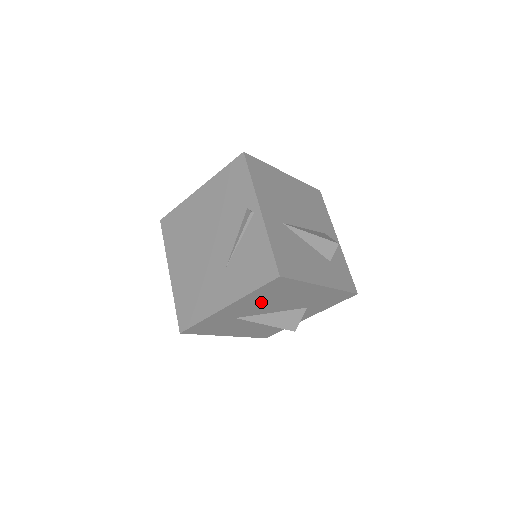
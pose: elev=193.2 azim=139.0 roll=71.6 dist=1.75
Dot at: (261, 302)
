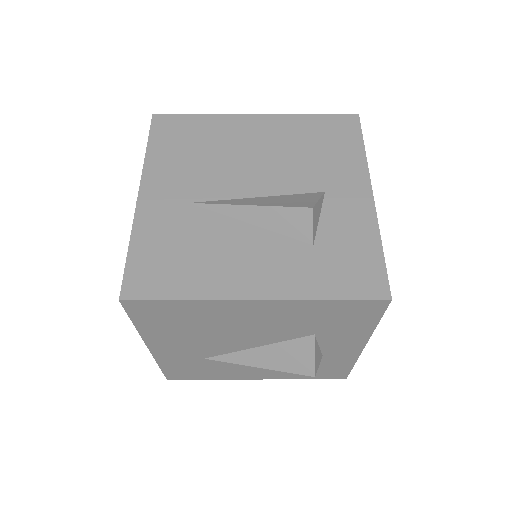
Dot at: (192, 336)
